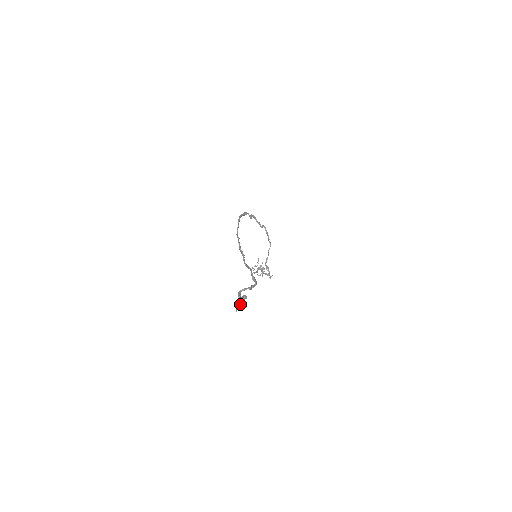
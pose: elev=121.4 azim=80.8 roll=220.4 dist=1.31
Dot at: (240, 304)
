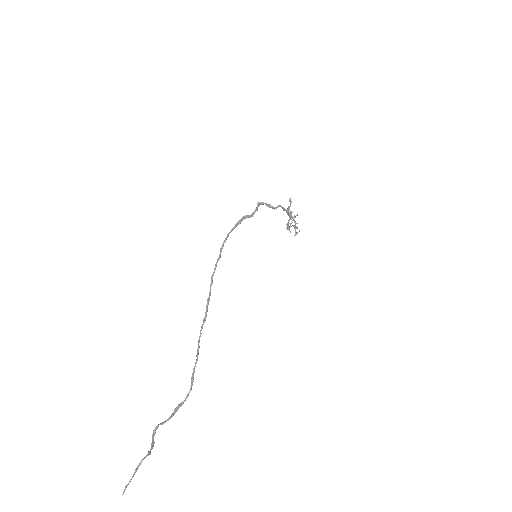
Dot at: (136, 471)
